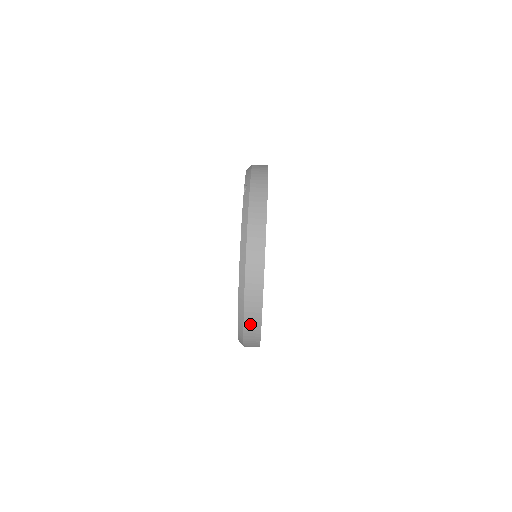
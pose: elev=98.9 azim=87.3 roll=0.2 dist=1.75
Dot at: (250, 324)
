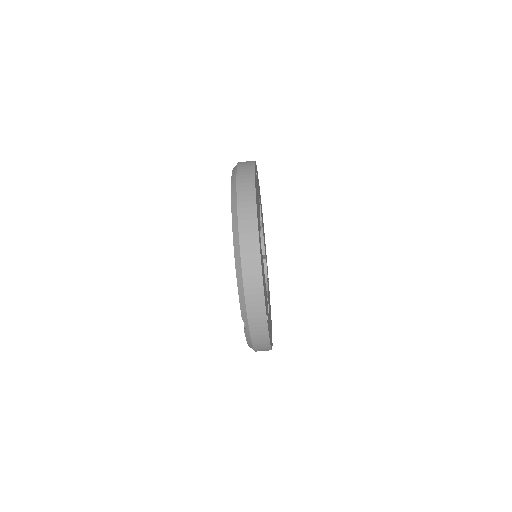
Dot at: occluded
